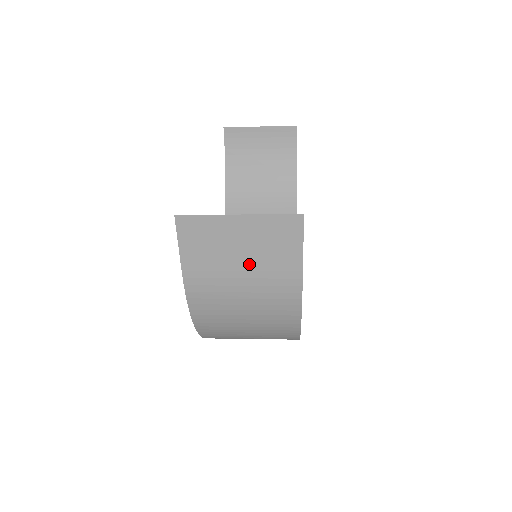
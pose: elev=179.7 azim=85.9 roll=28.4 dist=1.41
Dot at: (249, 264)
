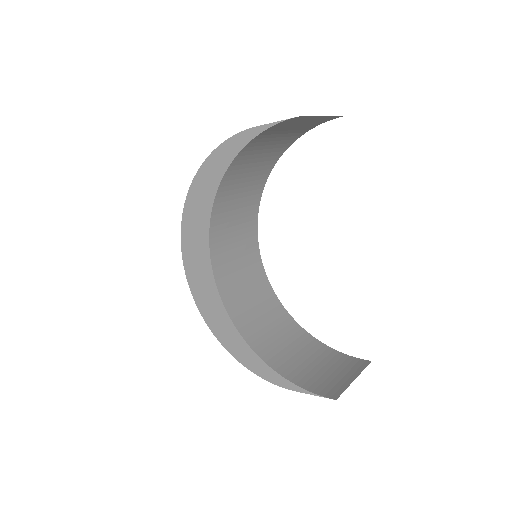
Dot at: occluded
